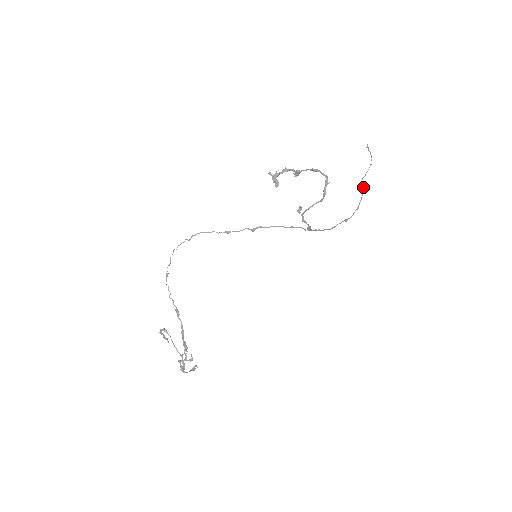
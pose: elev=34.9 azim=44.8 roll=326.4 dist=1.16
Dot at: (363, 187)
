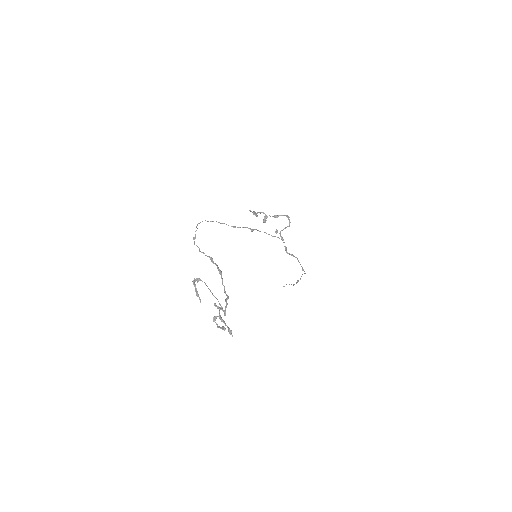
Dot at: (298, 281)
